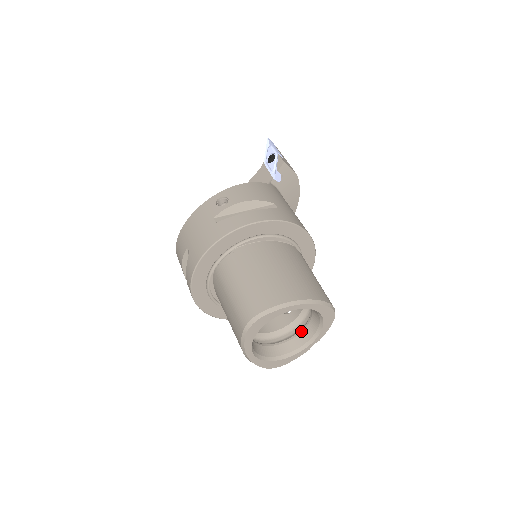
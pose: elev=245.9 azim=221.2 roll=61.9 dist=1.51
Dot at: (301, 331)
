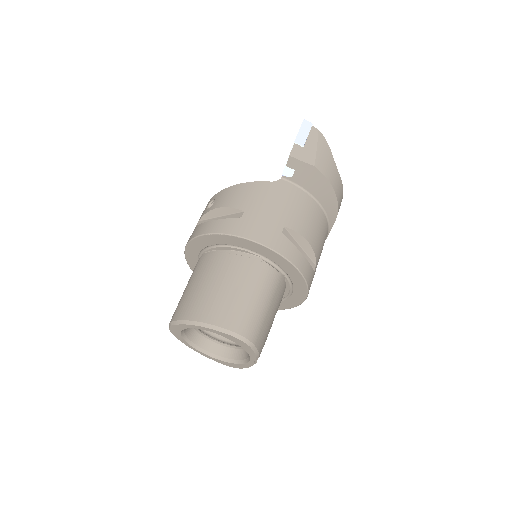
Dot at: occluded
